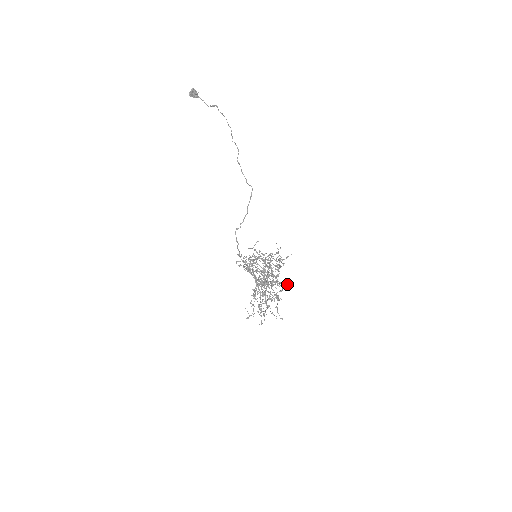
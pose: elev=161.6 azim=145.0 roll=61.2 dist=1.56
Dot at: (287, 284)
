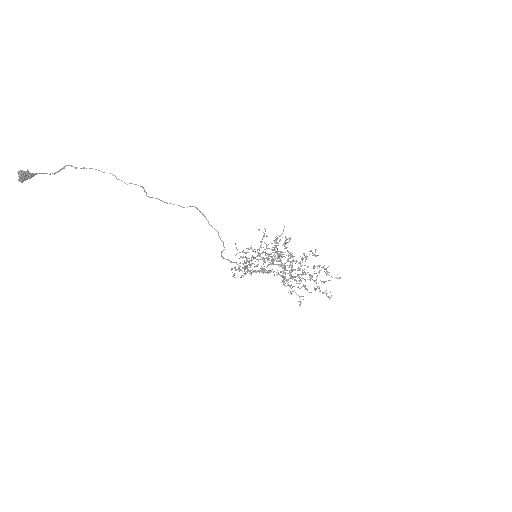
Dot at: (315, 250)
